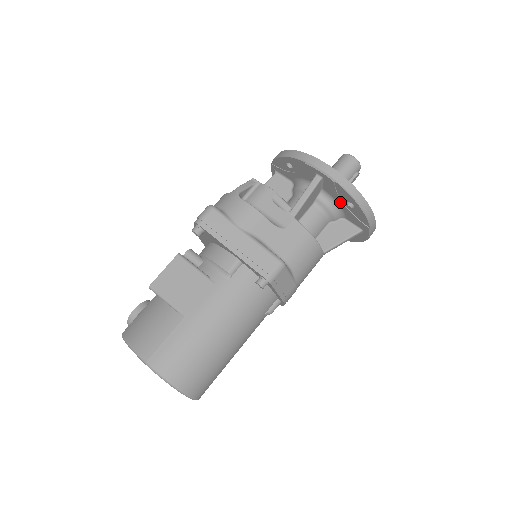
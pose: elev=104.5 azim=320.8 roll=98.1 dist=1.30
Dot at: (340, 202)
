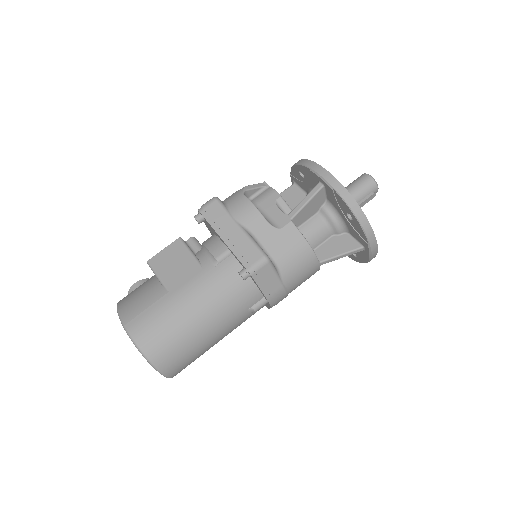
Dot at: (342, 213)
